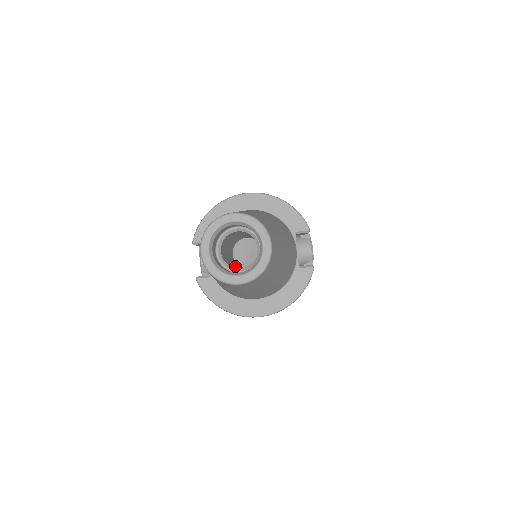
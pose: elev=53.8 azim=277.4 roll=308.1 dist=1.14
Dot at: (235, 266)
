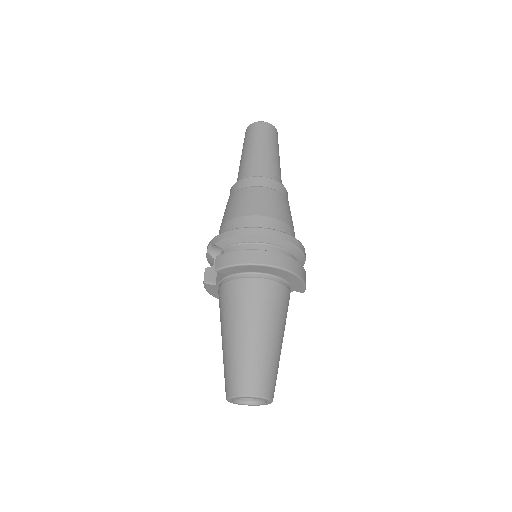
Dot at: occluded
